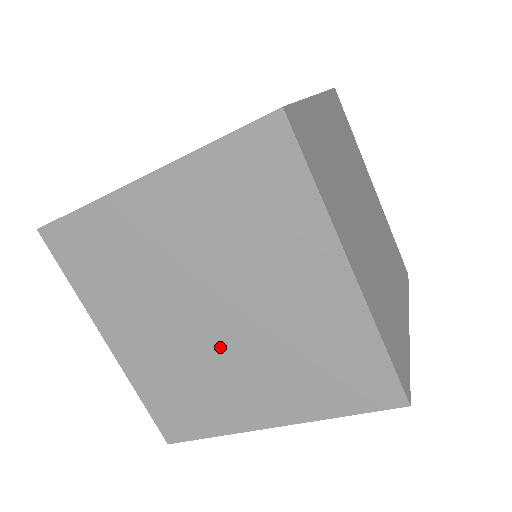
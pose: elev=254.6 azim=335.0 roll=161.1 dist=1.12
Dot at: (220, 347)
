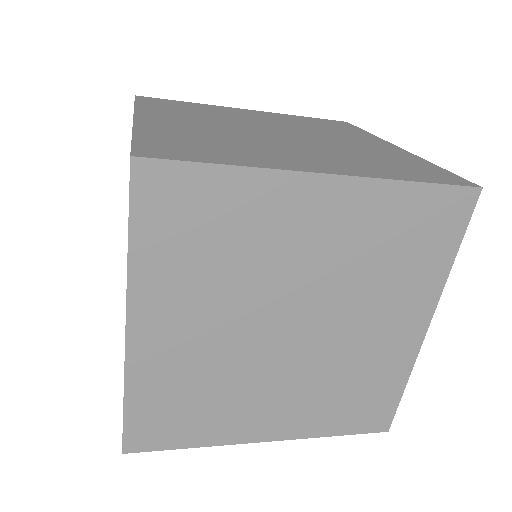
Dot at: occluded
